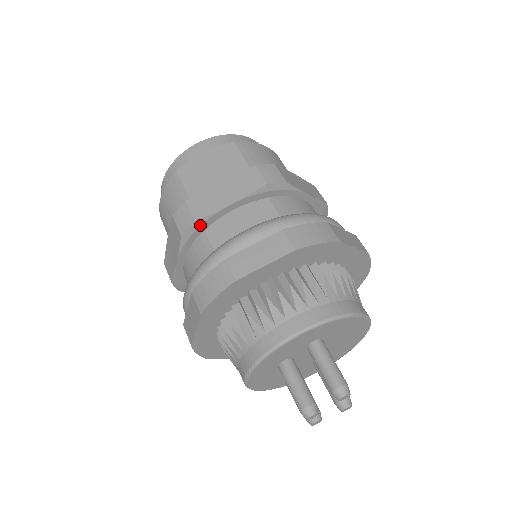
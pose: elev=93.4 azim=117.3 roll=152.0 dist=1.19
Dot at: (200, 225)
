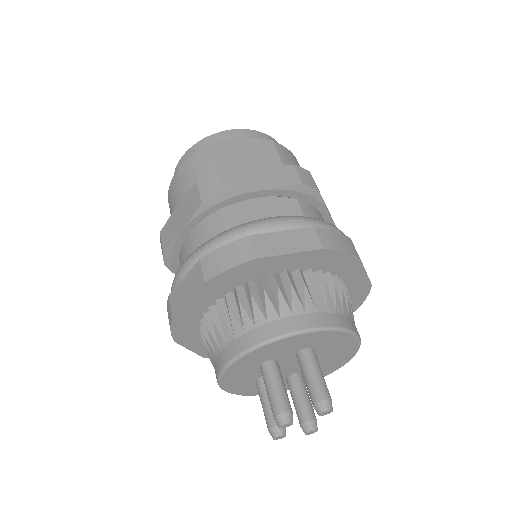
Dot at: (225, 199)
